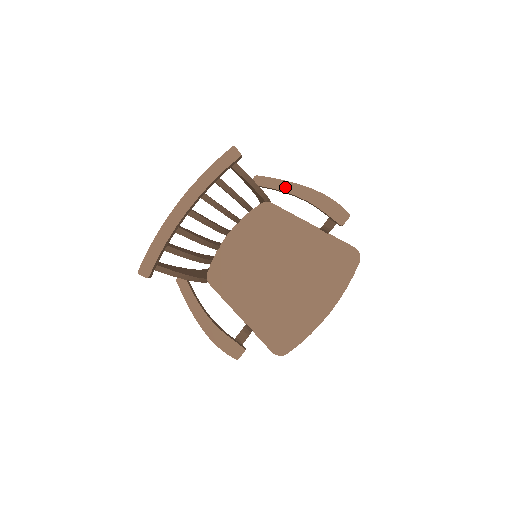
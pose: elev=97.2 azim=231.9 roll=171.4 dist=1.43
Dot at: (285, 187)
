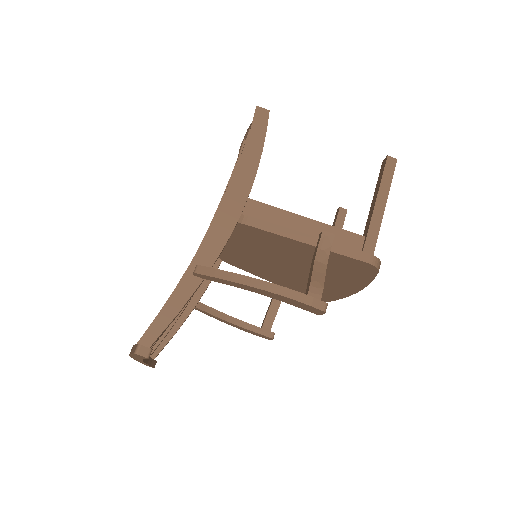
Dot at: (233, 285)
